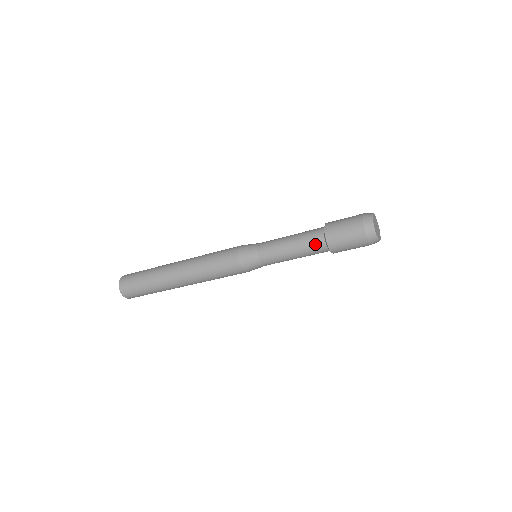
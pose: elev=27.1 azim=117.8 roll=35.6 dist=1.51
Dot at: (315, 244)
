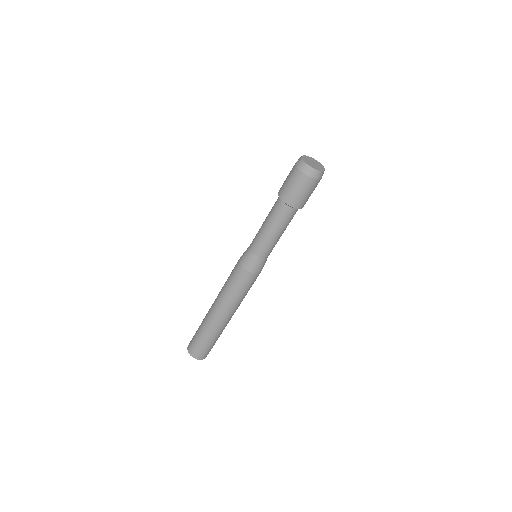
Dot at: (275, 204)
